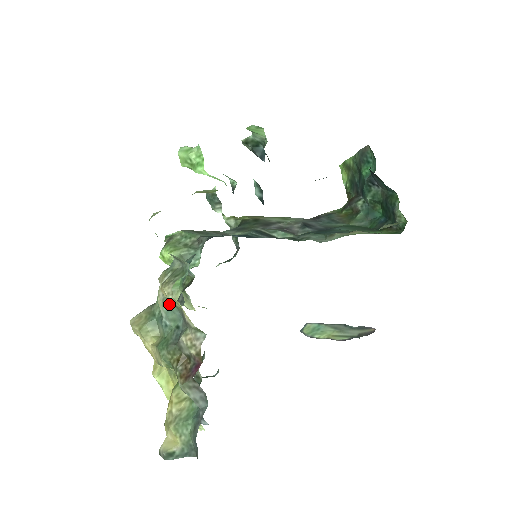
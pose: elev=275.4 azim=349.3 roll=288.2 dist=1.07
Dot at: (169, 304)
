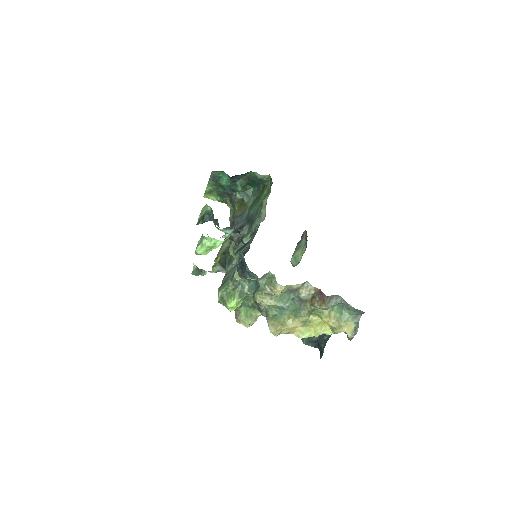
Dot at: (280, 297)
